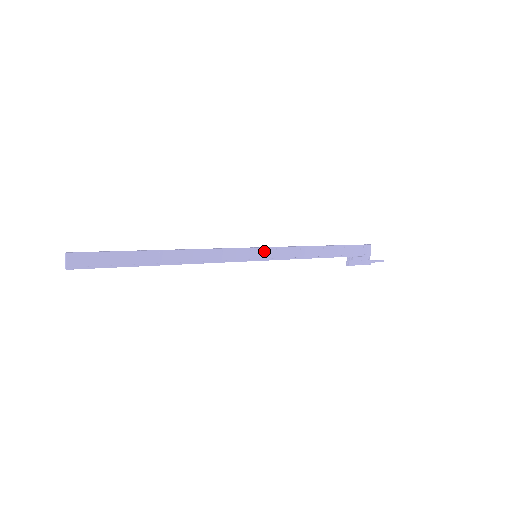
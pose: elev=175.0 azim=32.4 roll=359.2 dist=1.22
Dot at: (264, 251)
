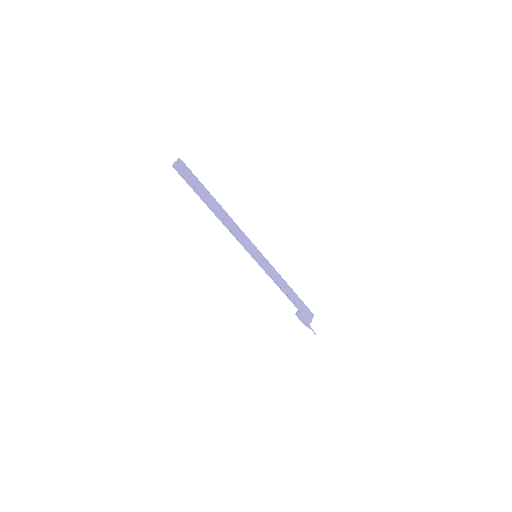
Dot at: (262, 257)
